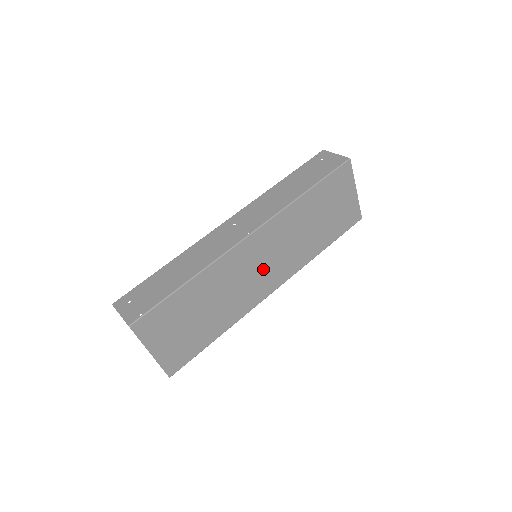
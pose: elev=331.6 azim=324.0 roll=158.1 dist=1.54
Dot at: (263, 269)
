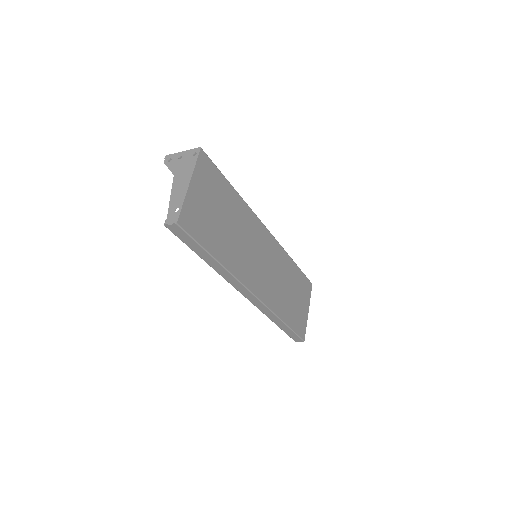
Dot at: (260, 265)
